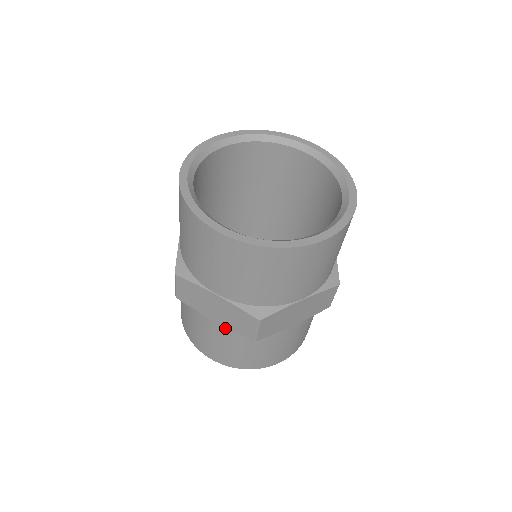
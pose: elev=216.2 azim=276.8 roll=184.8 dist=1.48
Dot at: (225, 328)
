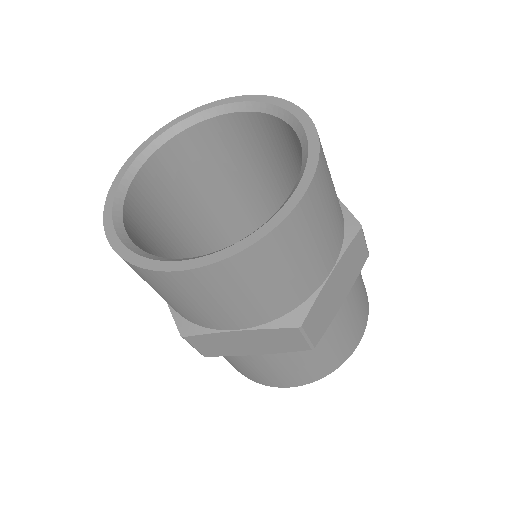
Dot at: (274, 354)
